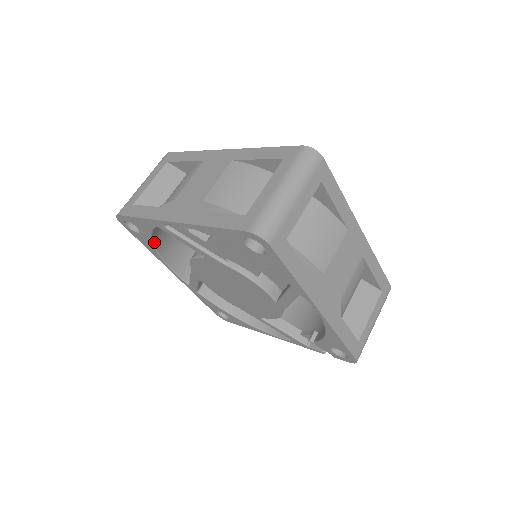
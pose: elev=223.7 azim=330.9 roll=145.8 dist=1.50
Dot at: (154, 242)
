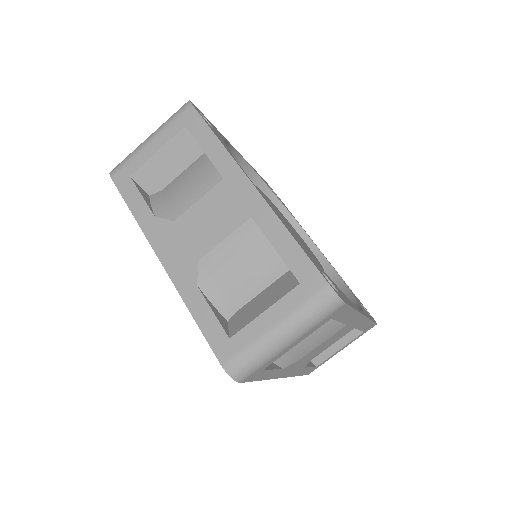
Dot at: occluded
